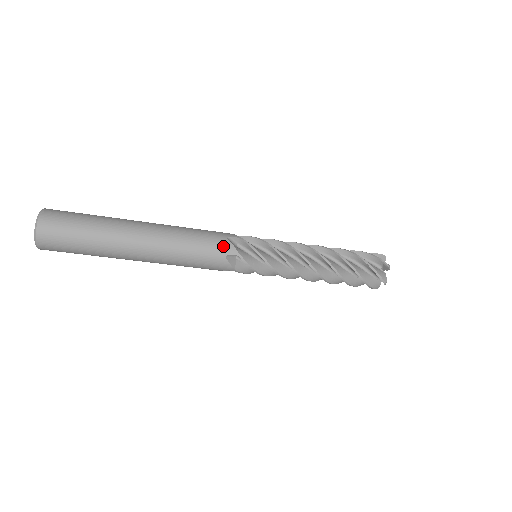
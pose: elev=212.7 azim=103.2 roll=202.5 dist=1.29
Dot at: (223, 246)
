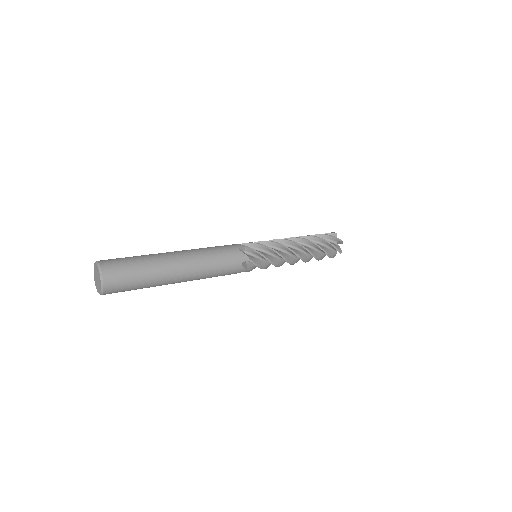
Dot at: (238, 257)
